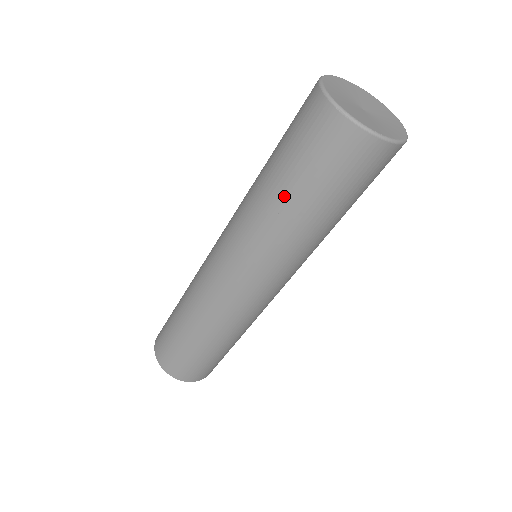
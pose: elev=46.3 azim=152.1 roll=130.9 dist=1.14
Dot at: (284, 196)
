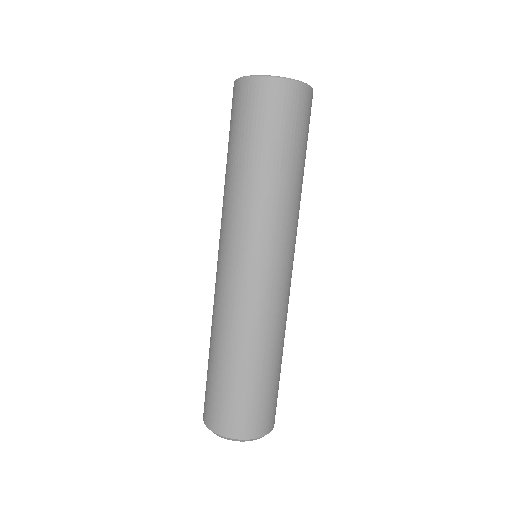
Dot at: (234, 161)
